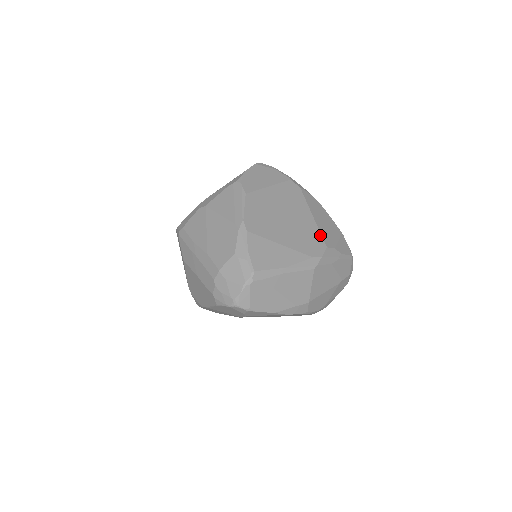
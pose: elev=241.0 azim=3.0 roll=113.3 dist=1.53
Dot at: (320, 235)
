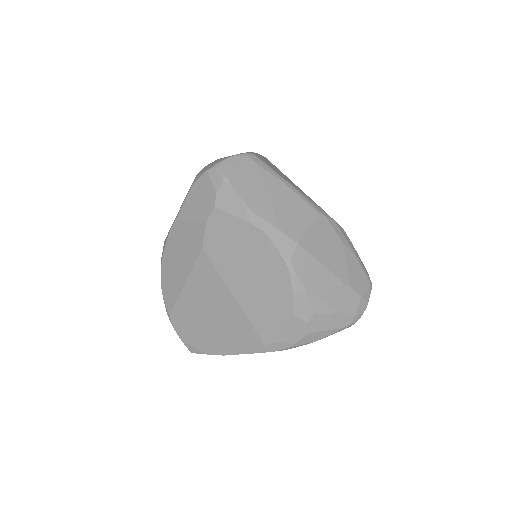
Dot at: occluded
